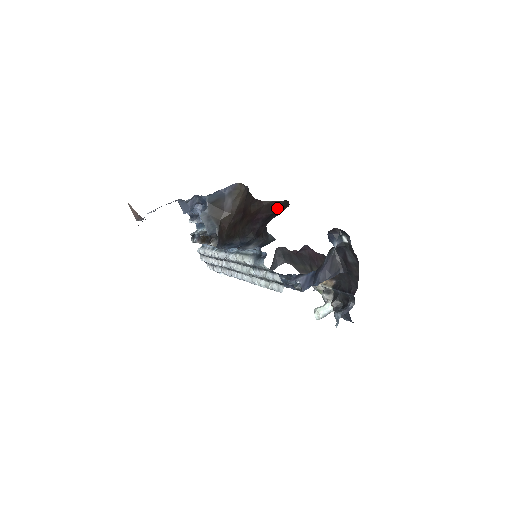
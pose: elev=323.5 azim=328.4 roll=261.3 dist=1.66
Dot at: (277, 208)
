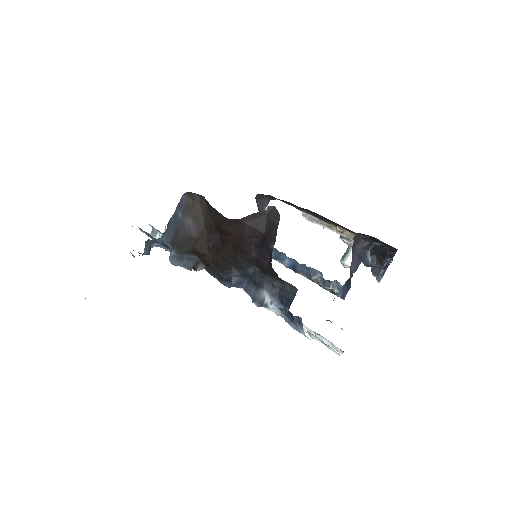
Dot at: (265, 224)
